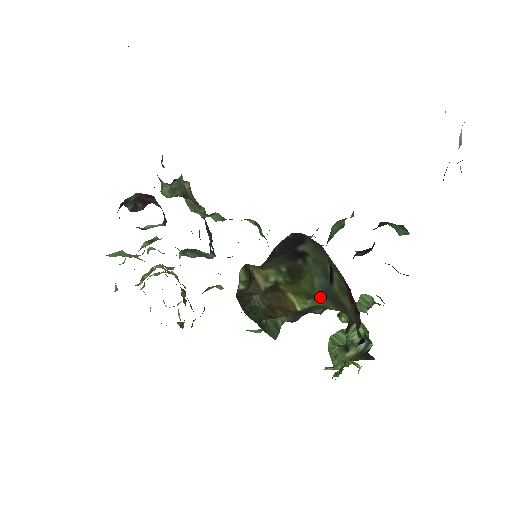
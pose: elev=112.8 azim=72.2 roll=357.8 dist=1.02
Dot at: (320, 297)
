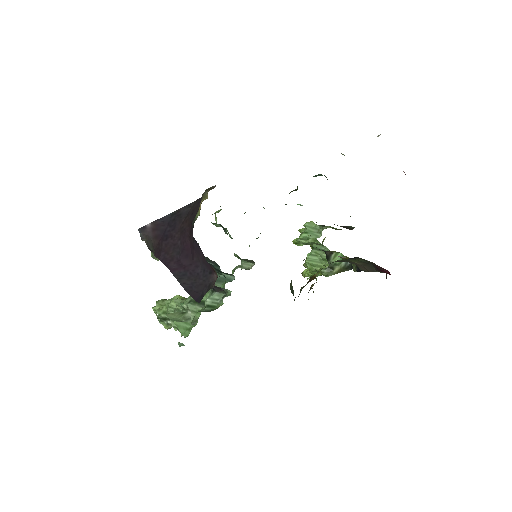
Dot at: (330, 263)
